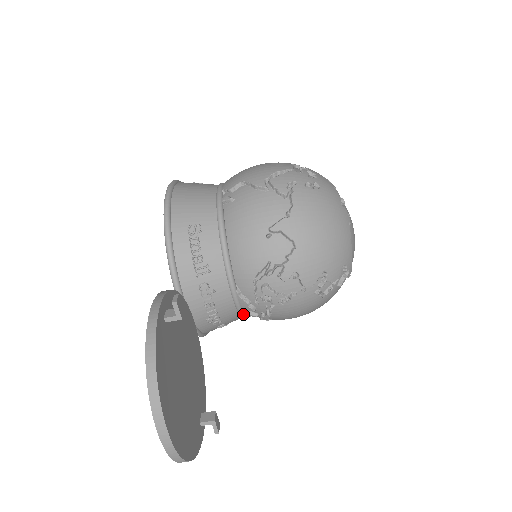
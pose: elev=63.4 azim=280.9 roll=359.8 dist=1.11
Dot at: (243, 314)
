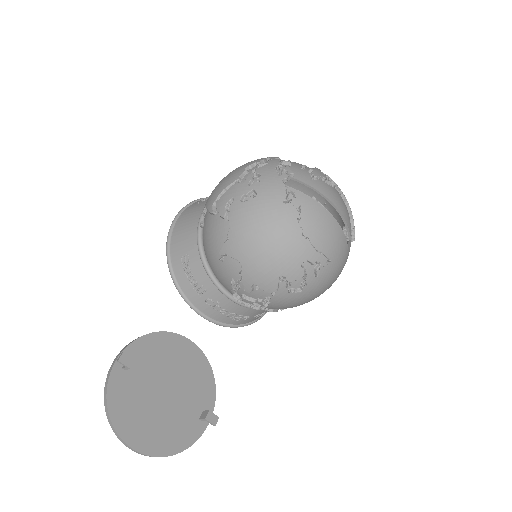
Dot at: occluded
